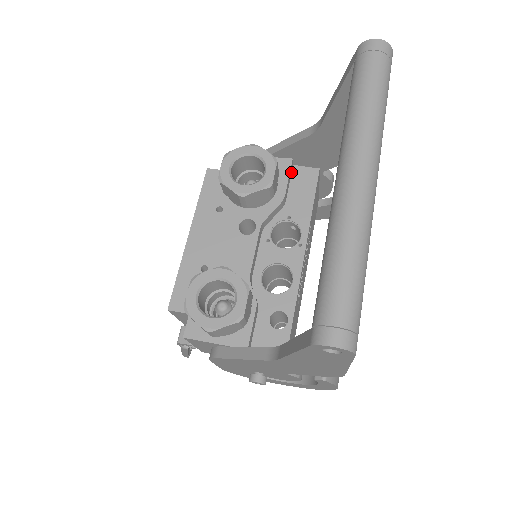
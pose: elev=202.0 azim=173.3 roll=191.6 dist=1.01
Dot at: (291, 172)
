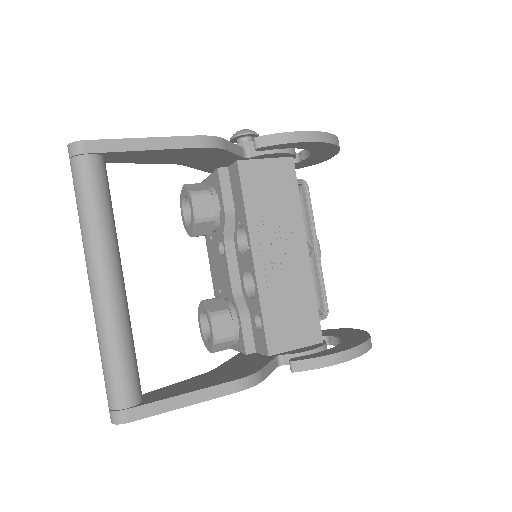
Dot at: (228, 176)
